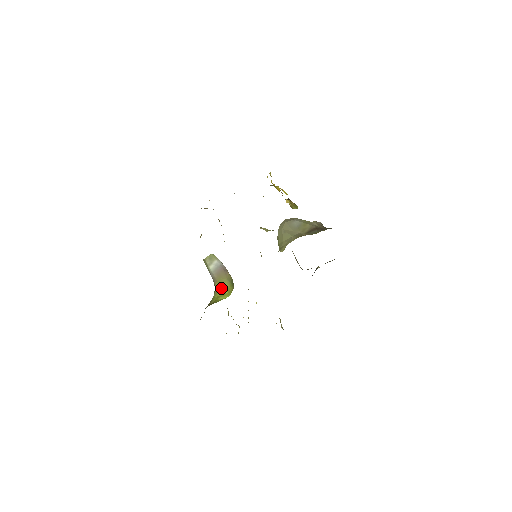
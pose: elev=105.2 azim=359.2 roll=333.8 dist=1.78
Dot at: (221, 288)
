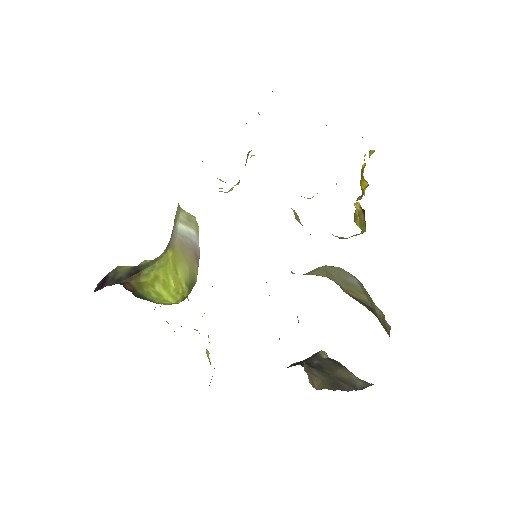
Dot at: (172, 267)
